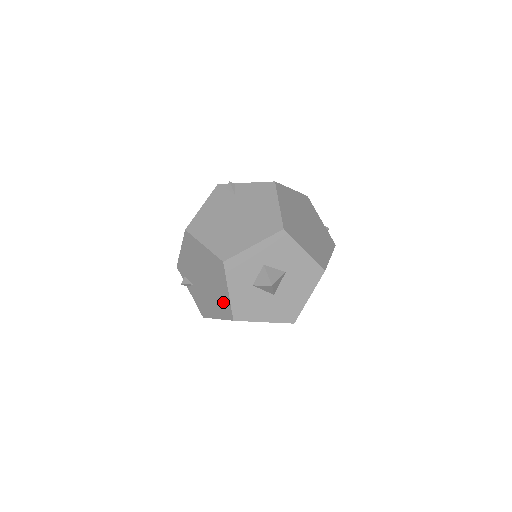
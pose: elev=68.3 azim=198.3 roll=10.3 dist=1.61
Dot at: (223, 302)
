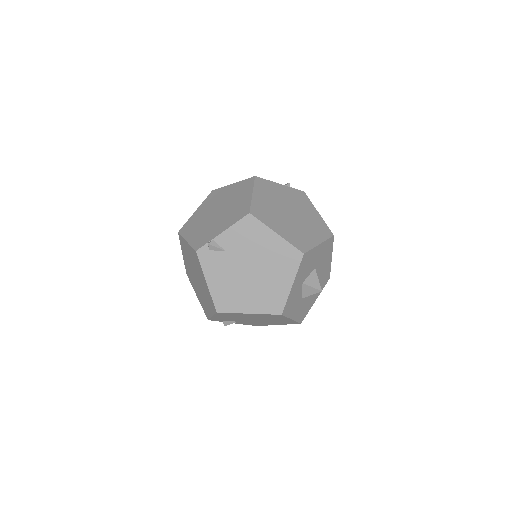
Dot at: occluded
